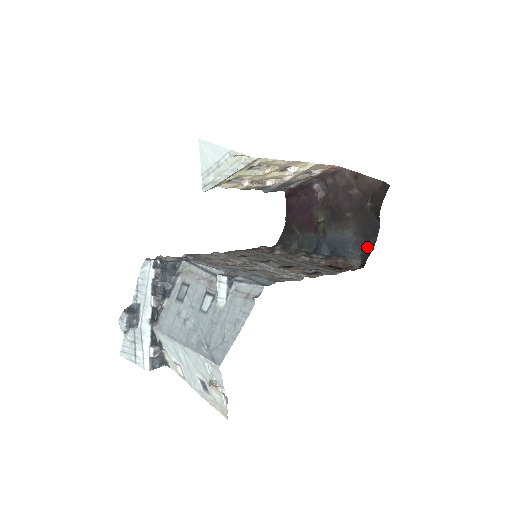
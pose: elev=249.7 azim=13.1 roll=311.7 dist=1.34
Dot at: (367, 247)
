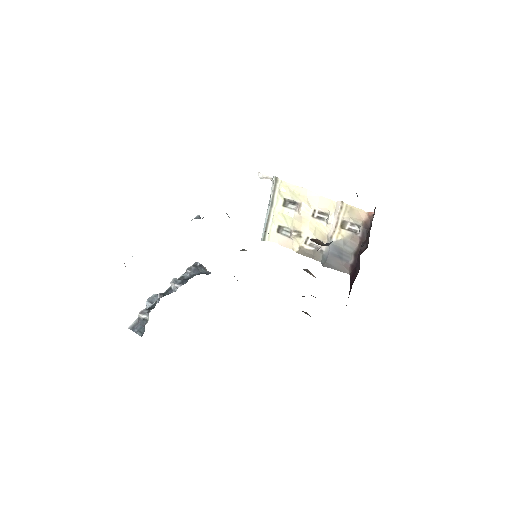
Dot at: occluded
